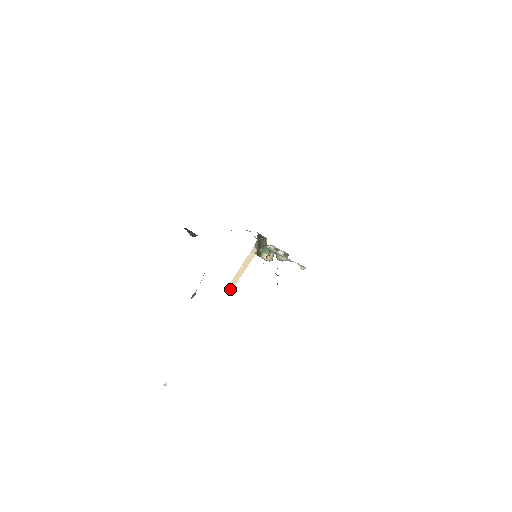
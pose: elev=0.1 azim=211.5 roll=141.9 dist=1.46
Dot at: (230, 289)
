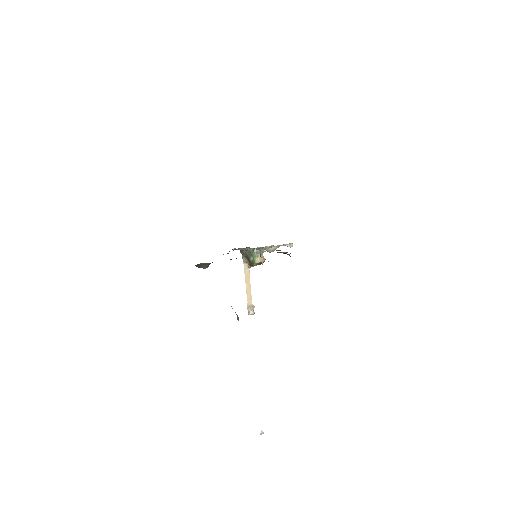
Dot at: (251, 310)
